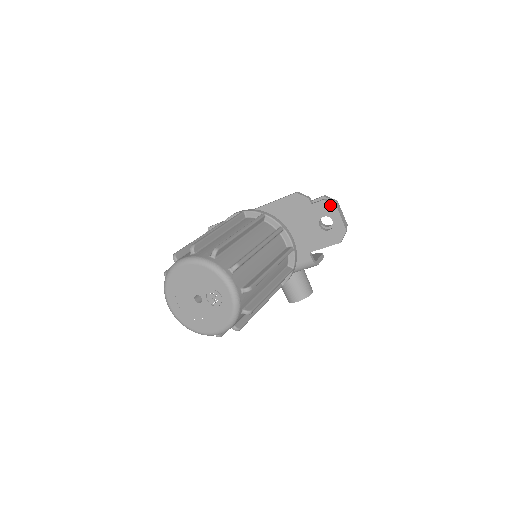
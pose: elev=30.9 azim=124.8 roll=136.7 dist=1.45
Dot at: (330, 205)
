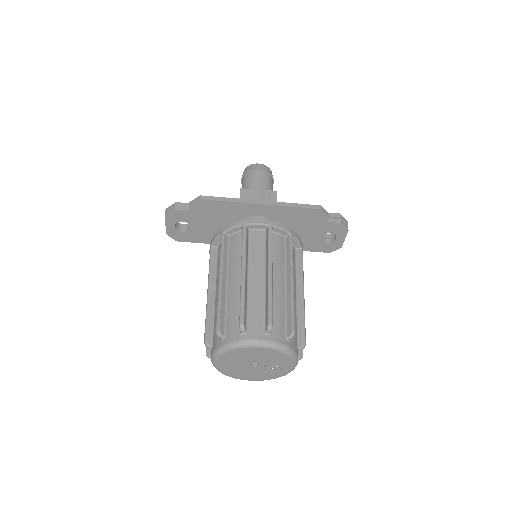
Dot at: (344, 228)
